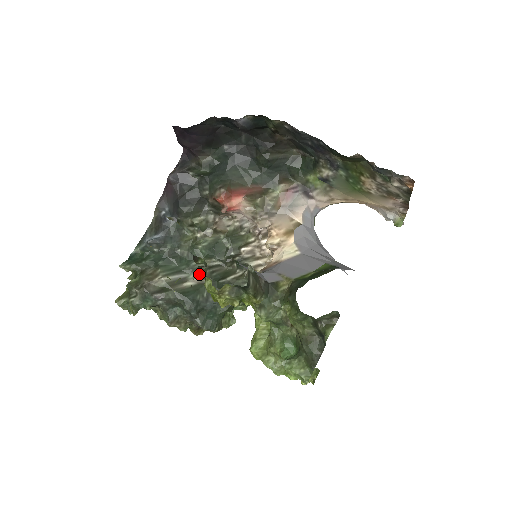
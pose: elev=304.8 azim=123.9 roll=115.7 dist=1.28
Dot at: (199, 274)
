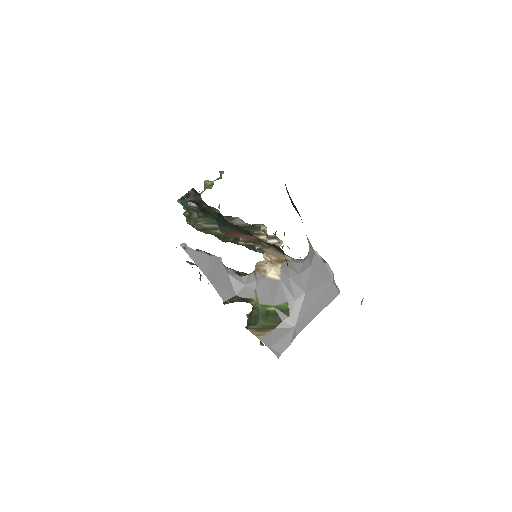
Dot at: occluded
